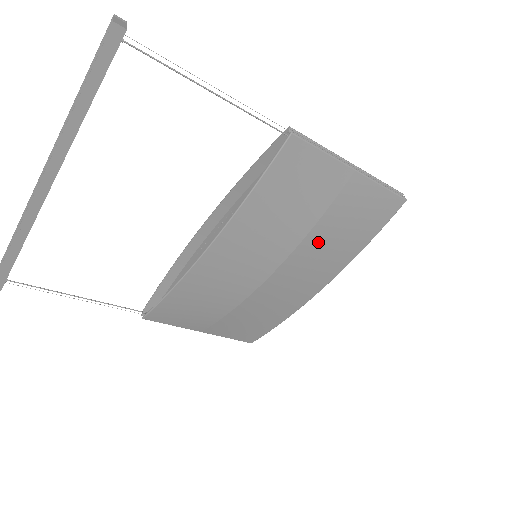
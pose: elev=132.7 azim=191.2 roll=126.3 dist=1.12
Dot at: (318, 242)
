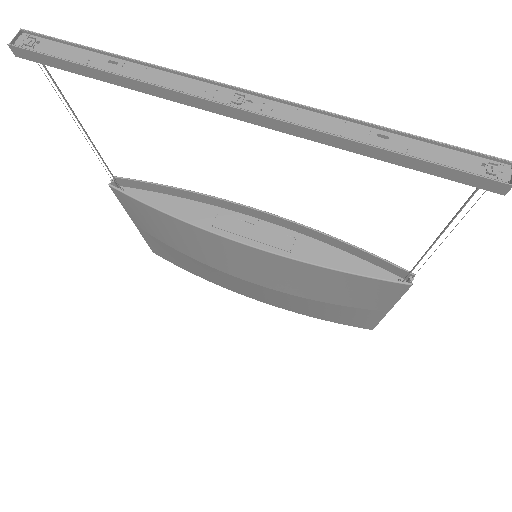
Dot at: (304, 302)
